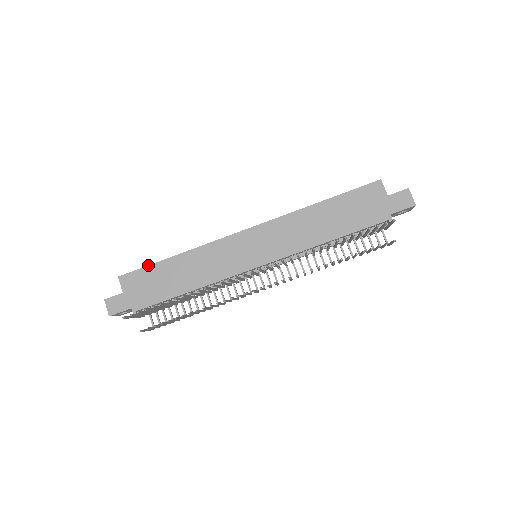
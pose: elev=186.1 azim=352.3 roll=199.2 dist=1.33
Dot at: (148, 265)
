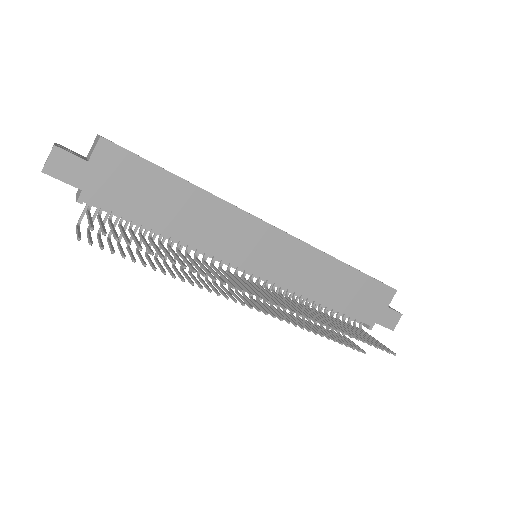
Dot at: occluded
